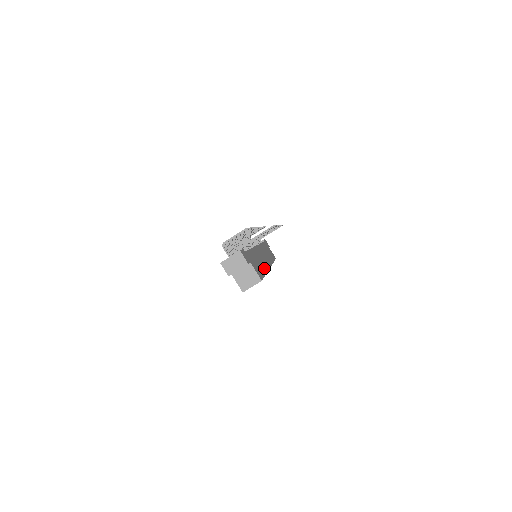
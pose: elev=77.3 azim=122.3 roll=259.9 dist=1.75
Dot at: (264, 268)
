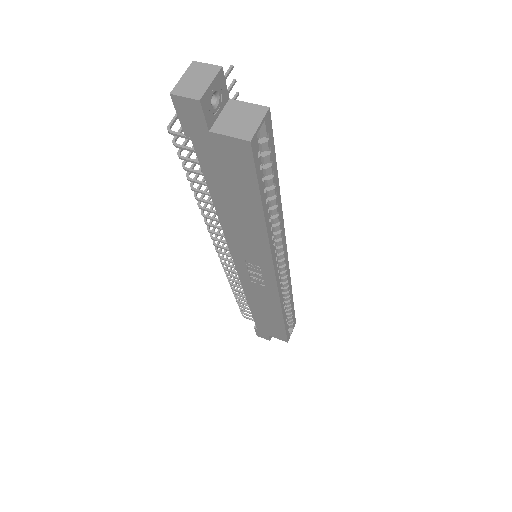
Dot at: occluded
